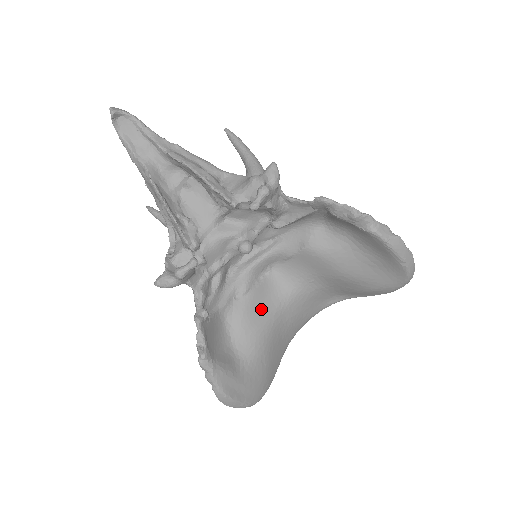
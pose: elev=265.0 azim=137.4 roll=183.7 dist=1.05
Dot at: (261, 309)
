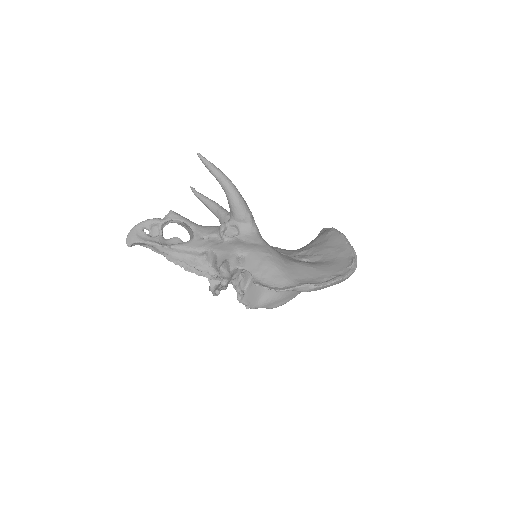
Dot at: occluded
